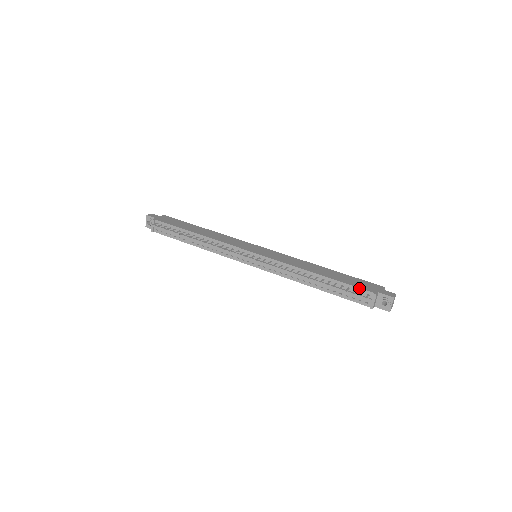
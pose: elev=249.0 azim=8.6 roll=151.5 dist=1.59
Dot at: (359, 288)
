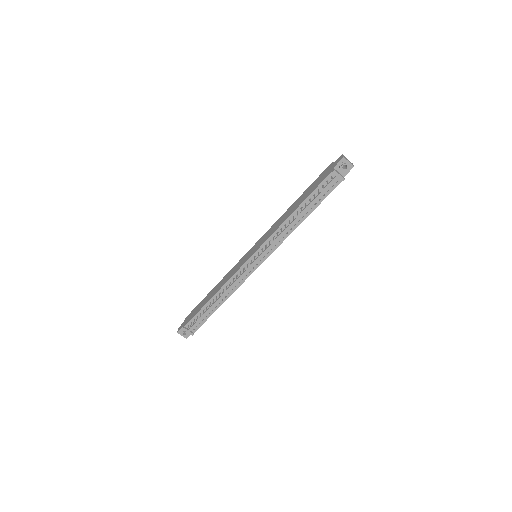
Dot at: (322, 182)
